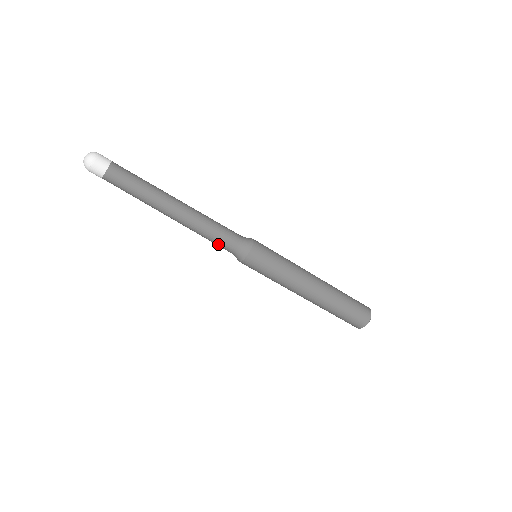
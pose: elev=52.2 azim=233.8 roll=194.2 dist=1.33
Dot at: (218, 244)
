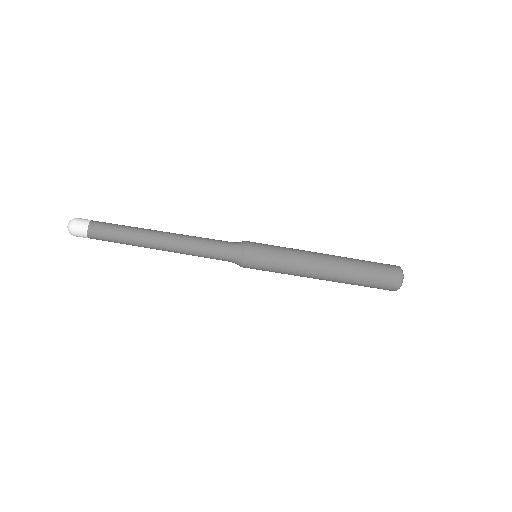
Dot at: (214, 255)
